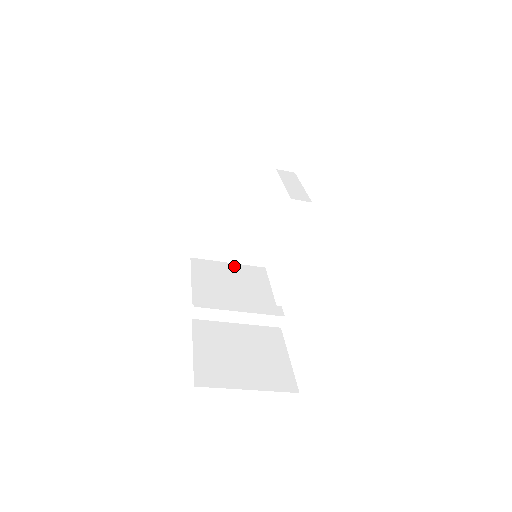
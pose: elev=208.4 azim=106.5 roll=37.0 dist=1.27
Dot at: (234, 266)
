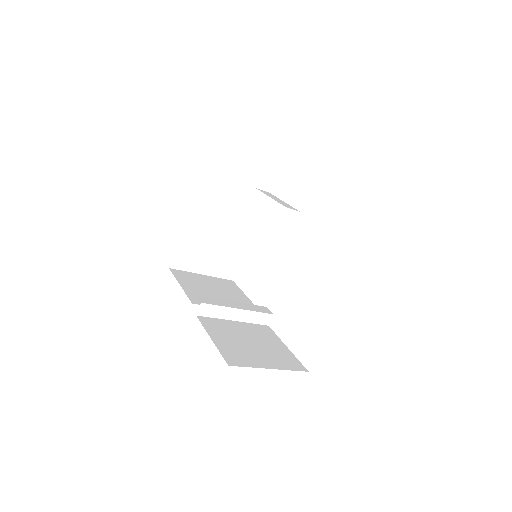
Dot at: (208, 277)
